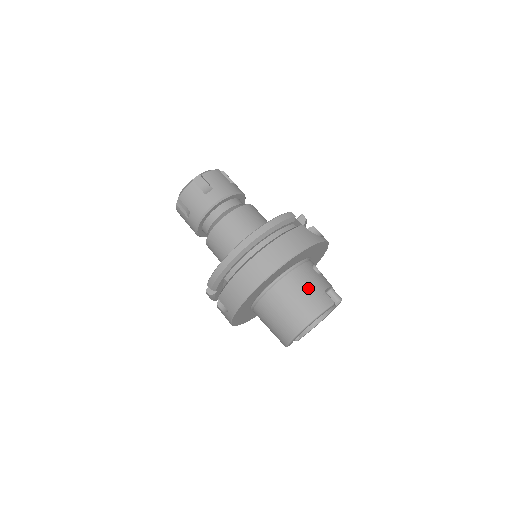
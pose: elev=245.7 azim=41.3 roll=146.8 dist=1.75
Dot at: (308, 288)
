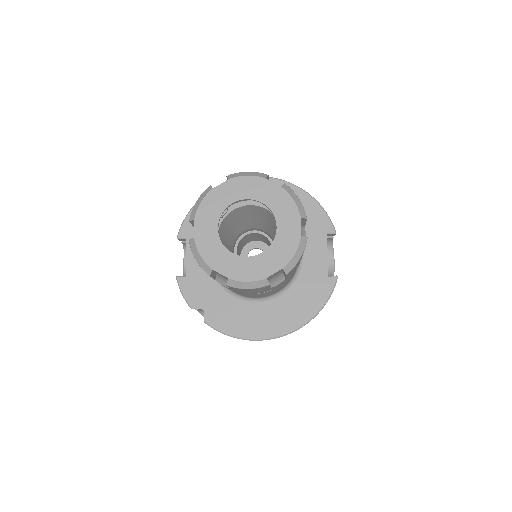
Dot at: occluded
